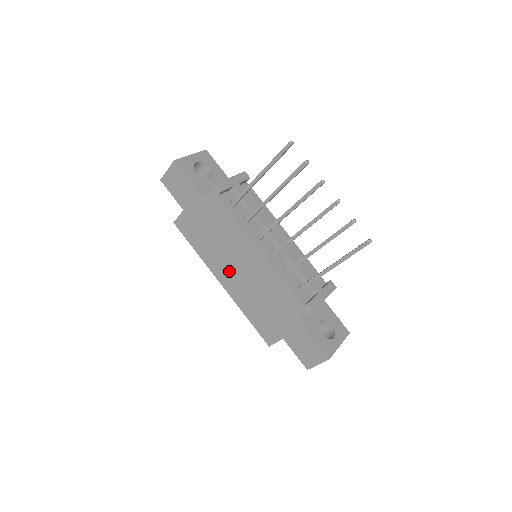
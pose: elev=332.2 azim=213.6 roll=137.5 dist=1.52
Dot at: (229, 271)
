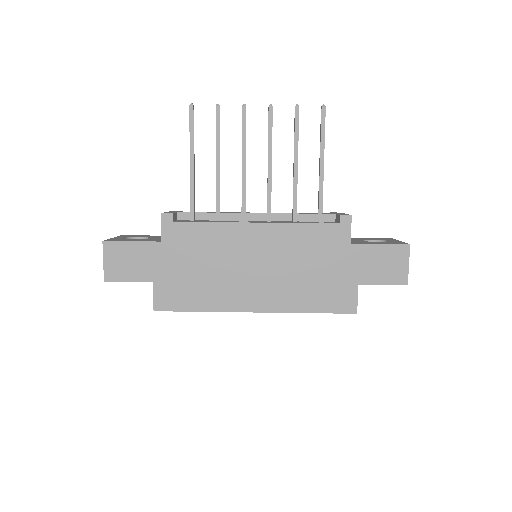
Dot at: (250, 286)
